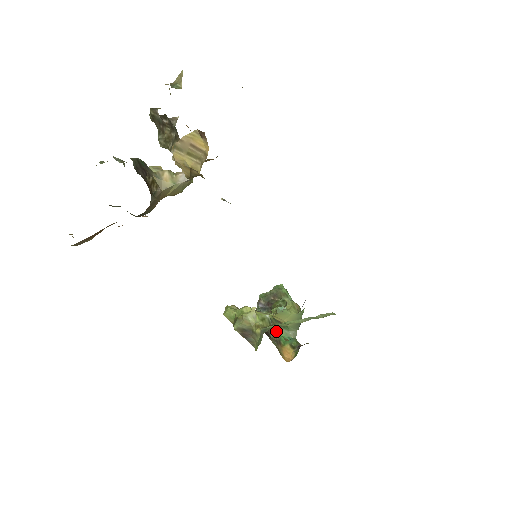
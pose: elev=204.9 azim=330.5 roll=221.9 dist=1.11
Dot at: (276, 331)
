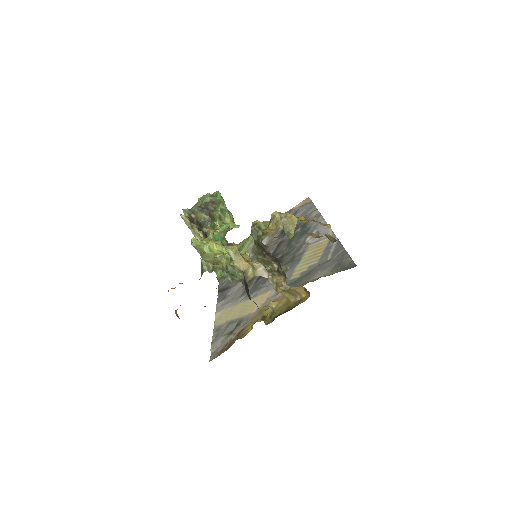
Dot at: occluded
